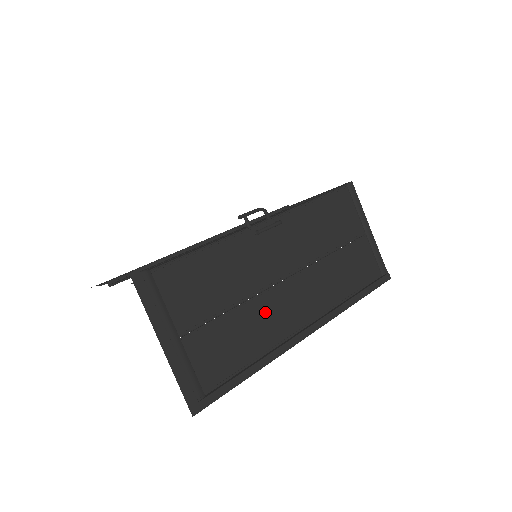
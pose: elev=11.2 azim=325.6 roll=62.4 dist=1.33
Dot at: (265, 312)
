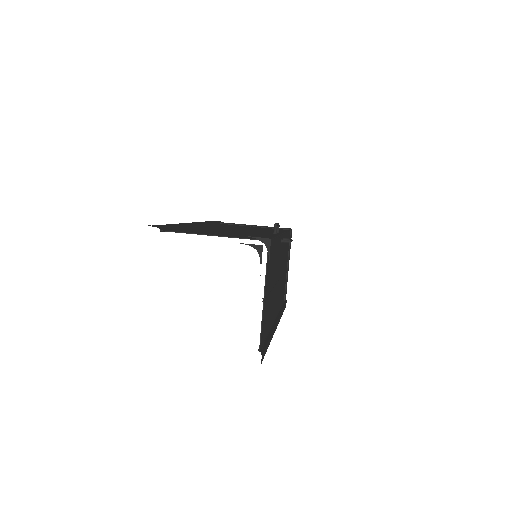
Dot at: (273, 301)
